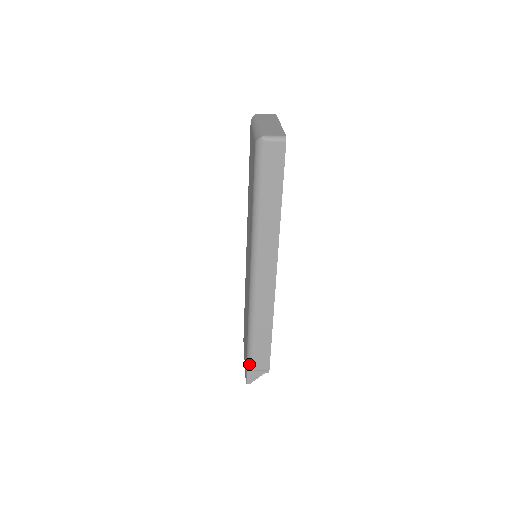
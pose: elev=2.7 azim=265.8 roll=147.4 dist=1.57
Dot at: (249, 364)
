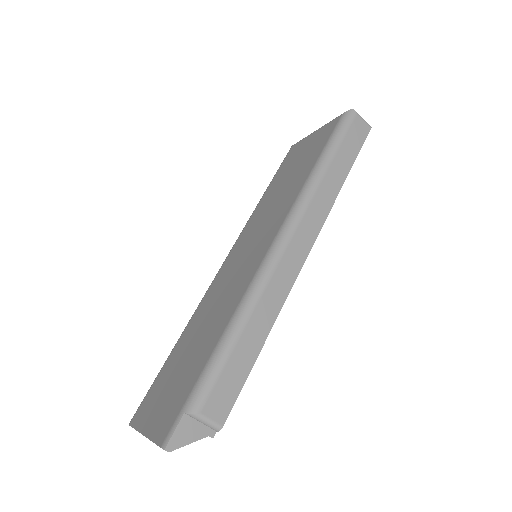
Dot at: (197, 397)
